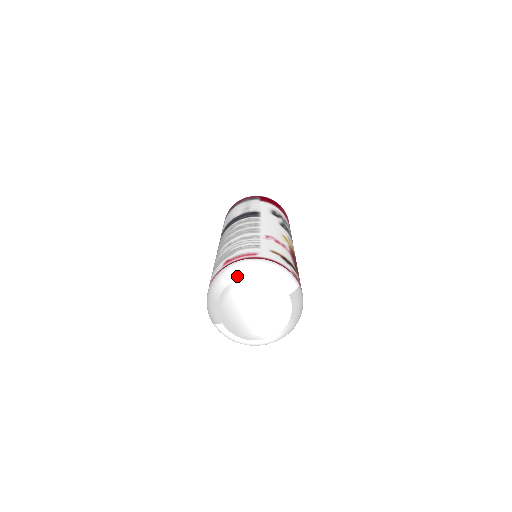
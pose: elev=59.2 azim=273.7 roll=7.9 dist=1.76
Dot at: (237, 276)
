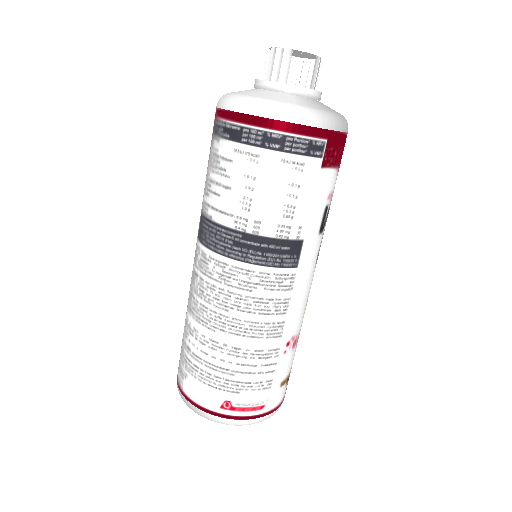
Dot at: occluded
